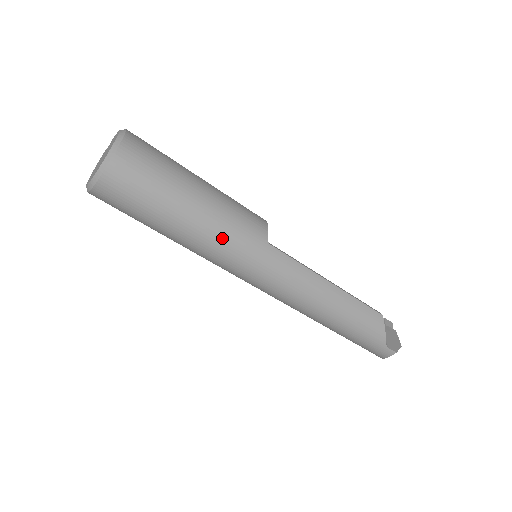
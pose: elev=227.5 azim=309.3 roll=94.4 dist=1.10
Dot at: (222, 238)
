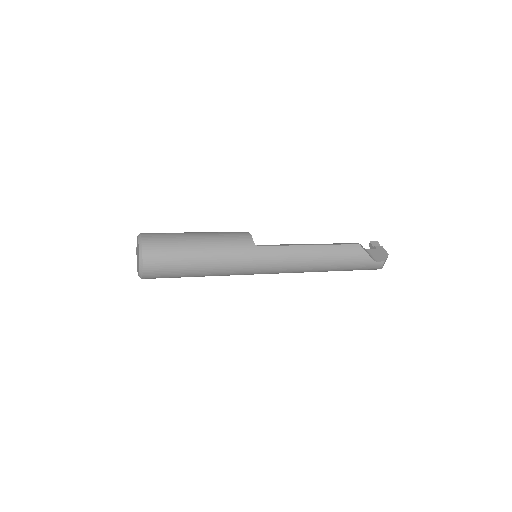
Dot at: (227, 260)
